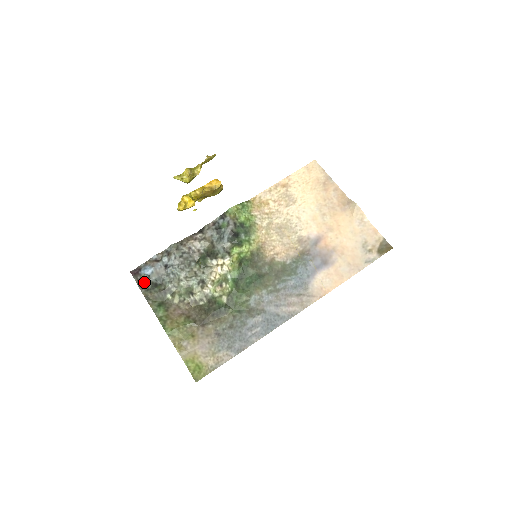
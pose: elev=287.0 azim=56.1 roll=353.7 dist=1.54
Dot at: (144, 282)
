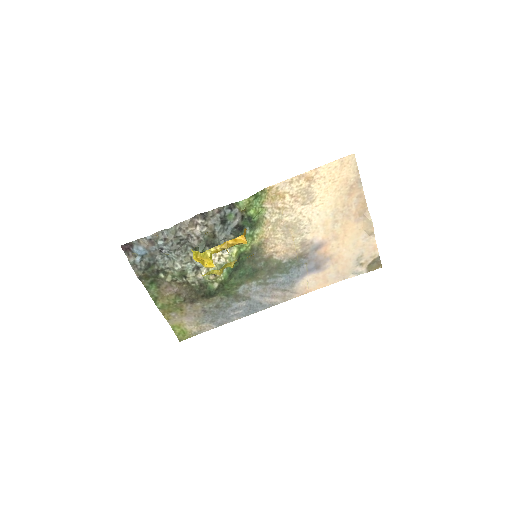
Dot at: (137, 261)
